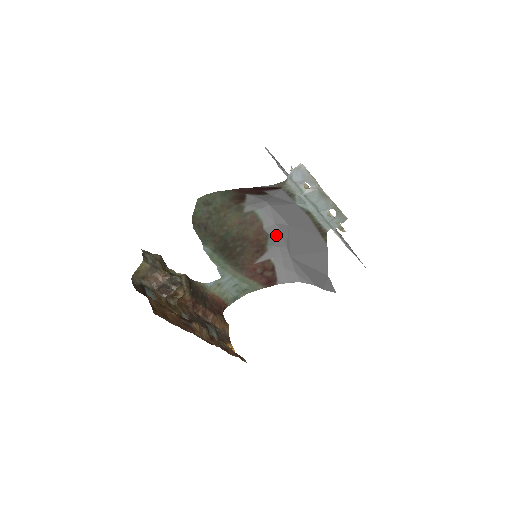
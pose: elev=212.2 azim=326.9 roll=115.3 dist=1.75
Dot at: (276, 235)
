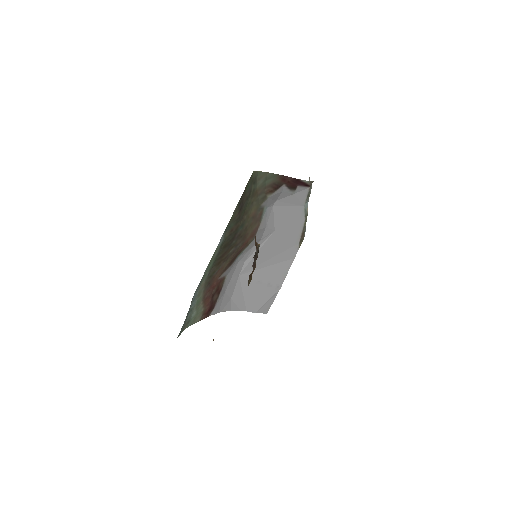
Dot at: (254, 243)
